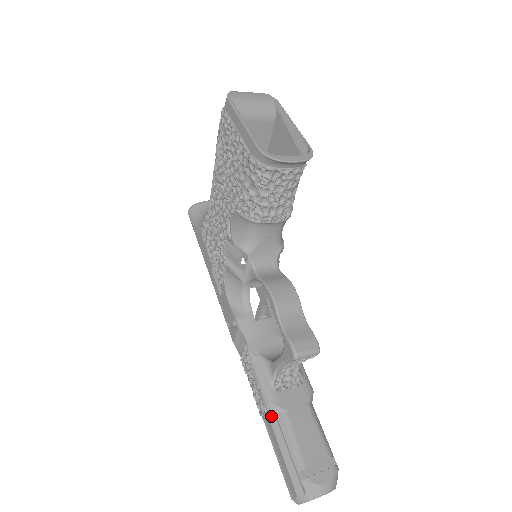
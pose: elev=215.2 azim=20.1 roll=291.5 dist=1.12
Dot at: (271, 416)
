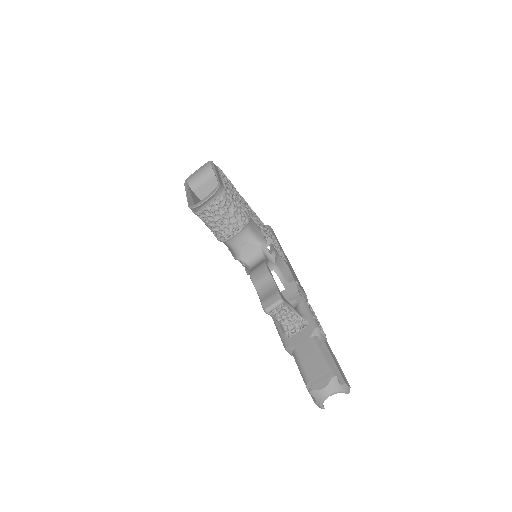
Dot at: (292, 355)
